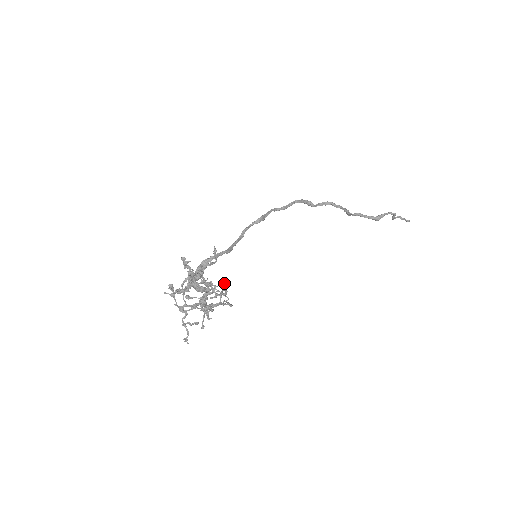
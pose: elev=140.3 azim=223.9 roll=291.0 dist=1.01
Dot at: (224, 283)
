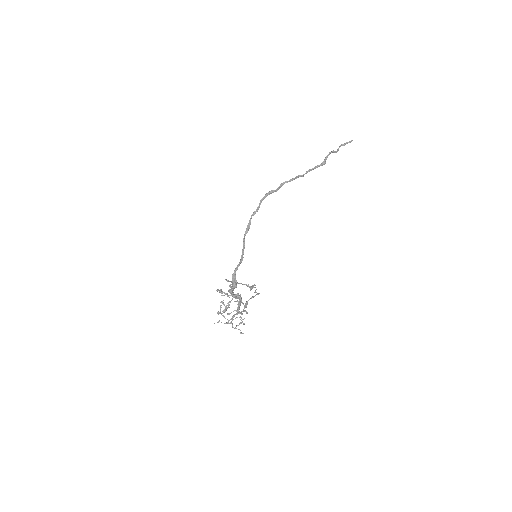
Dot at: occluded
